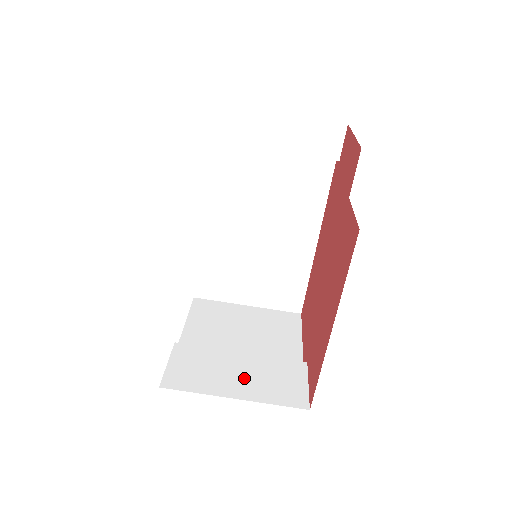
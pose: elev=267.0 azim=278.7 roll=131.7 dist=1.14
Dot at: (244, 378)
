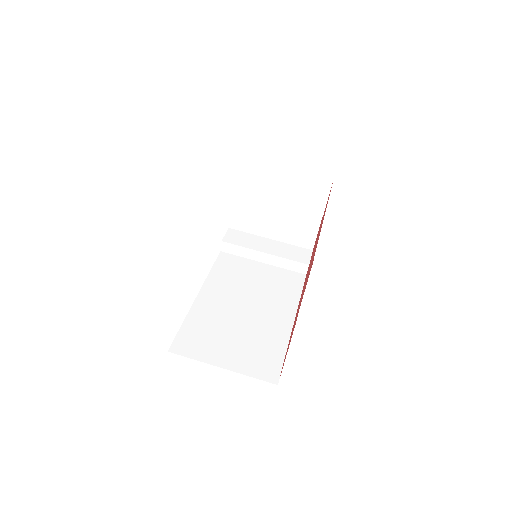
Dot at: occluded
